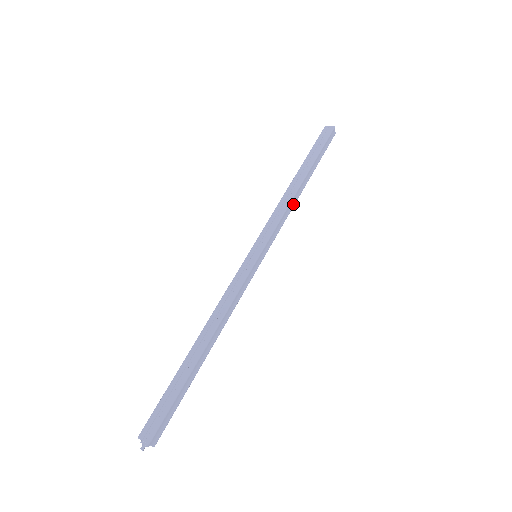
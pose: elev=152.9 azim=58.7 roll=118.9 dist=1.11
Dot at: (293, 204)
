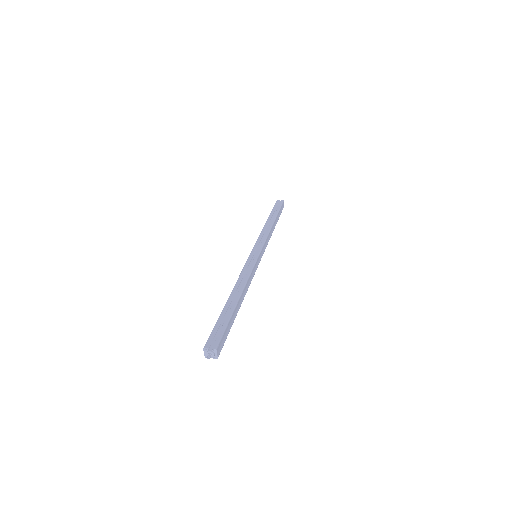
Dot at: (271, 234)
